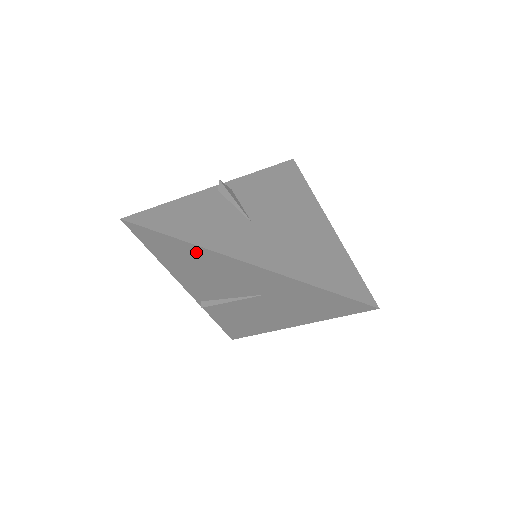
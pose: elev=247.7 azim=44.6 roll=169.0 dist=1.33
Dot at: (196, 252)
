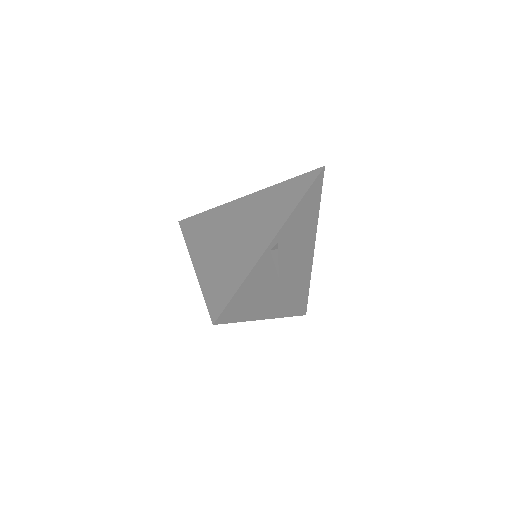
Dot at: occluded
